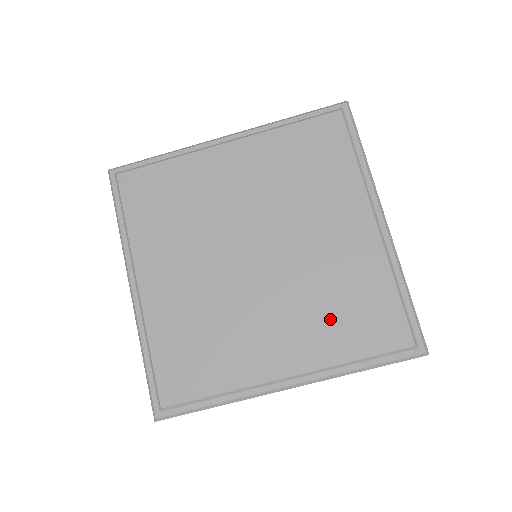
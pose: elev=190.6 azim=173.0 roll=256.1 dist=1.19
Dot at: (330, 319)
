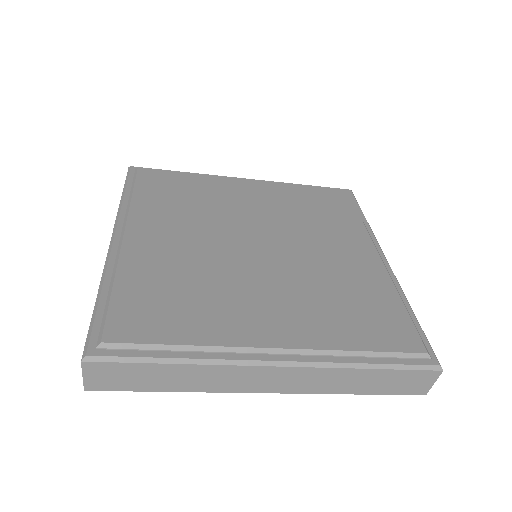
Dot at: (333, 309)
